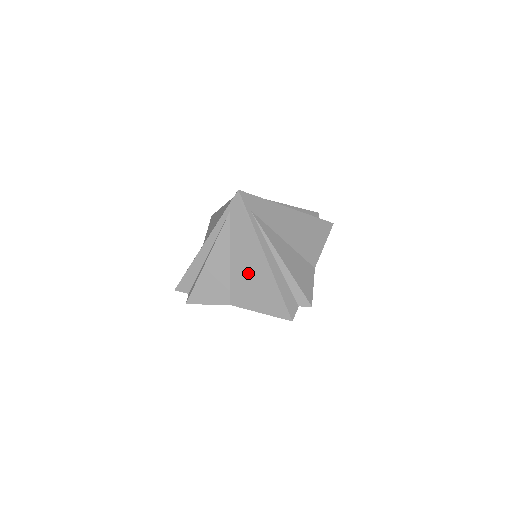
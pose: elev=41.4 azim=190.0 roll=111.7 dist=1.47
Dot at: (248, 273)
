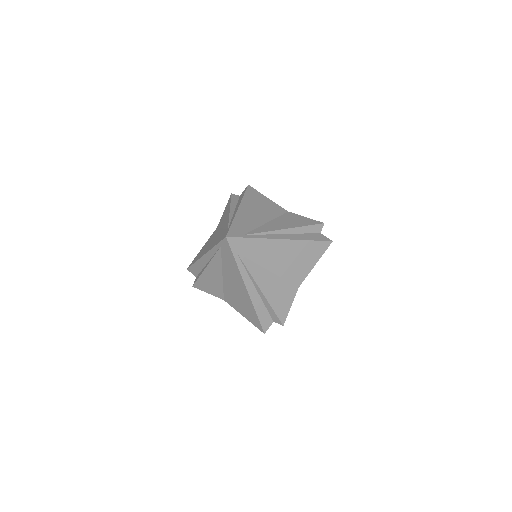
Dot at: (235, 290)
